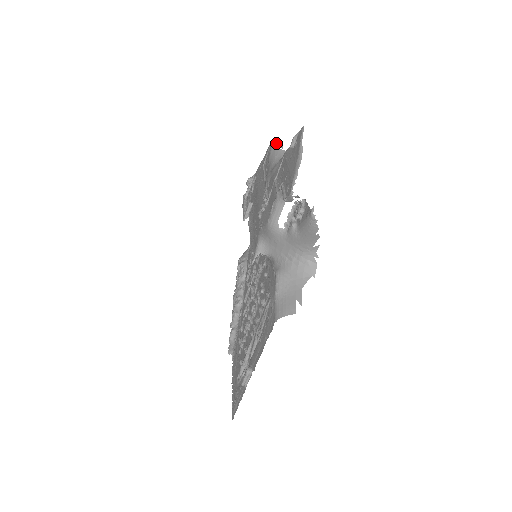
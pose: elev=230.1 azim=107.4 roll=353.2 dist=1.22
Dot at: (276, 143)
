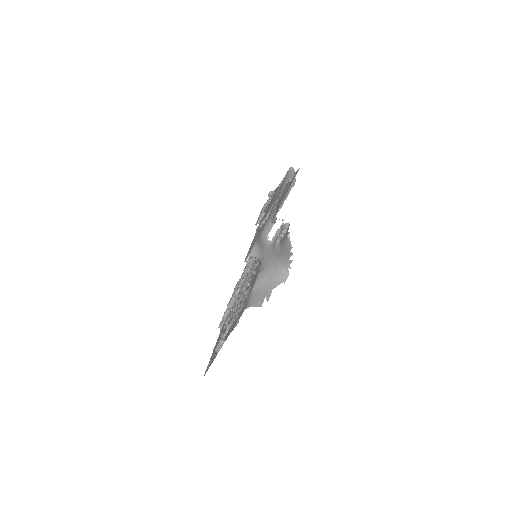
Dot at: (292, 170)
